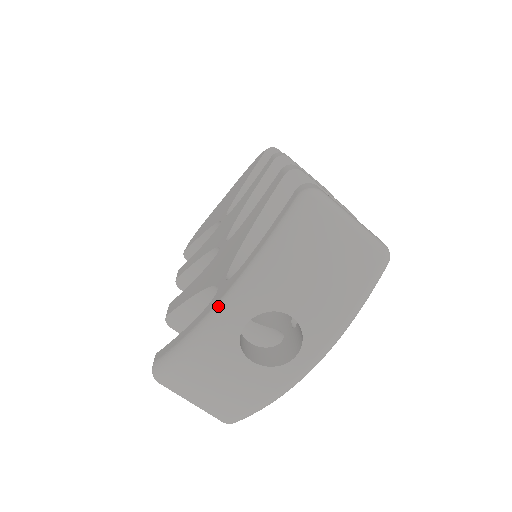
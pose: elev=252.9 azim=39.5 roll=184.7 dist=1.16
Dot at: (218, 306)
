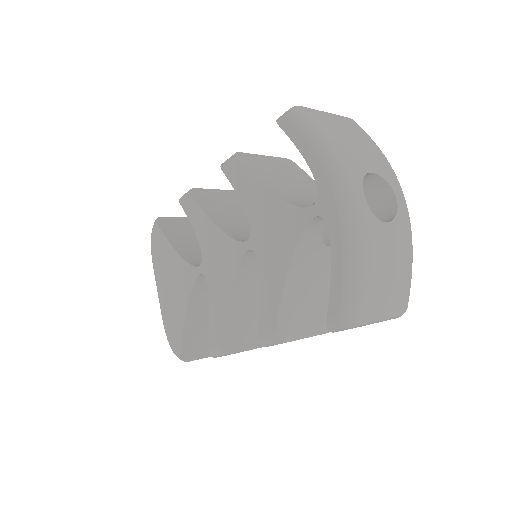
Dot at: (341, 204)
